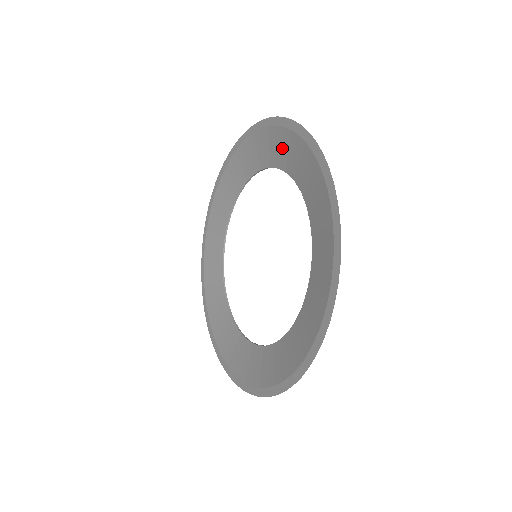
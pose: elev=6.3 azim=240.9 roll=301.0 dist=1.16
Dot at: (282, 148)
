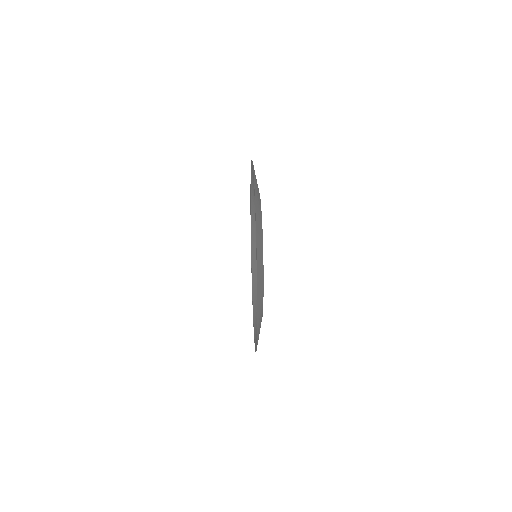
Dot at: occluded
